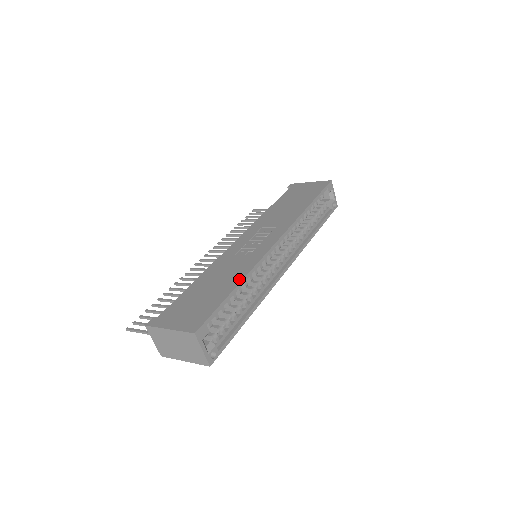
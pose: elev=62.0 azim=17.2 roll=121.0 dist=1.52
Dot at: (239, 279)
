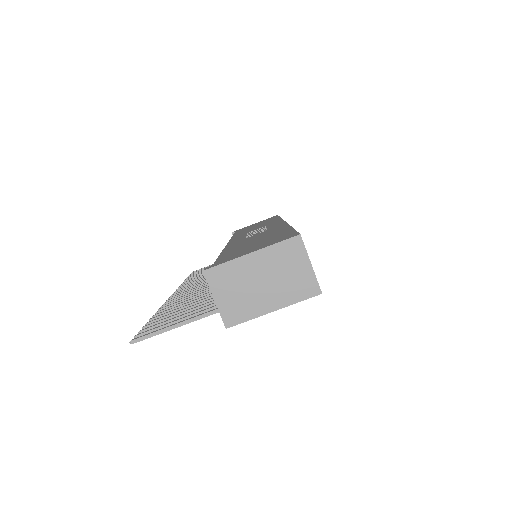
Dot at: (285, 227)
